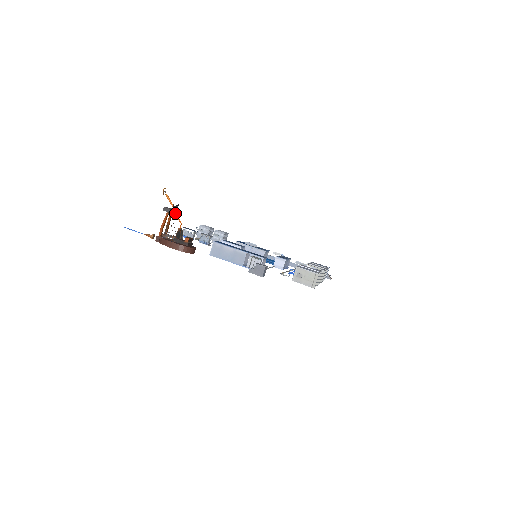
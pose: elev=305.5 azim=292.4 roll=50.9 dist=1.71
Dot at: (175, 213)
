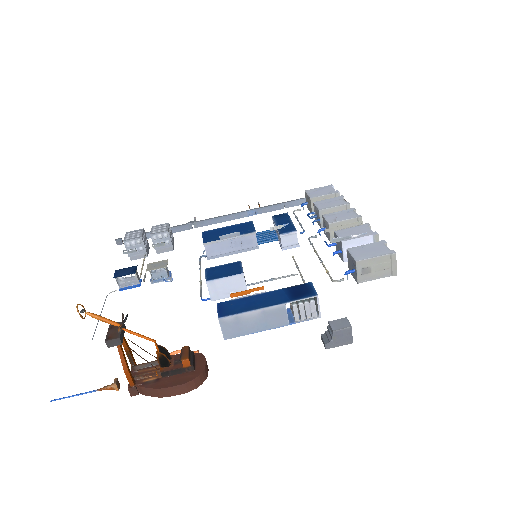
Dot at: (130, 333)
